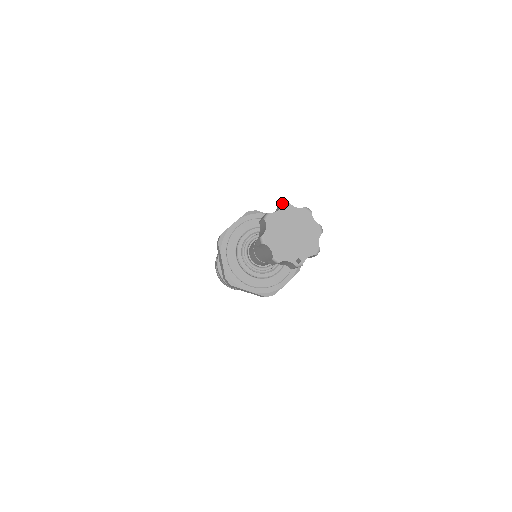
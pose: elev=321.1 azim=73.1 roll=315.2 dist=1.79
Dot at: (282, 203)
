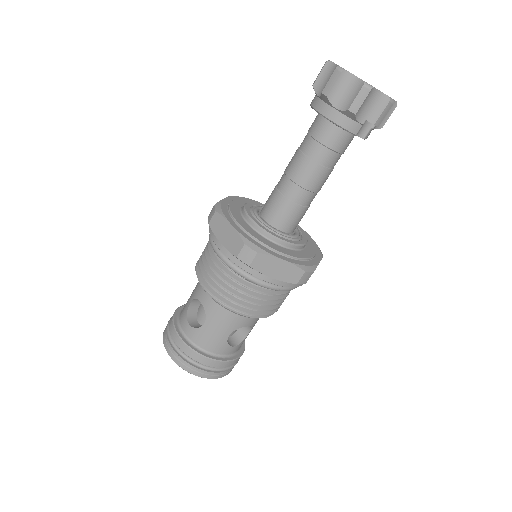
Dot at: occluded
